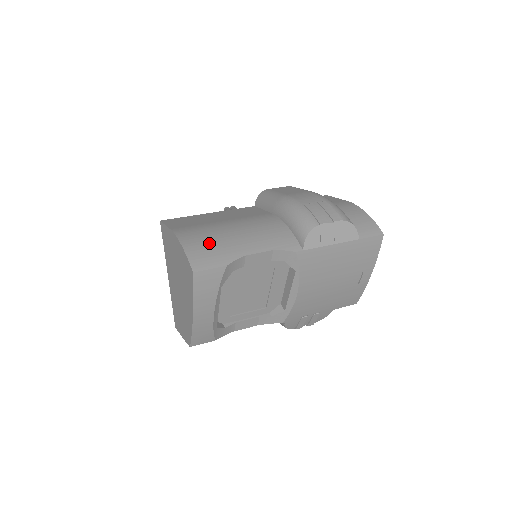
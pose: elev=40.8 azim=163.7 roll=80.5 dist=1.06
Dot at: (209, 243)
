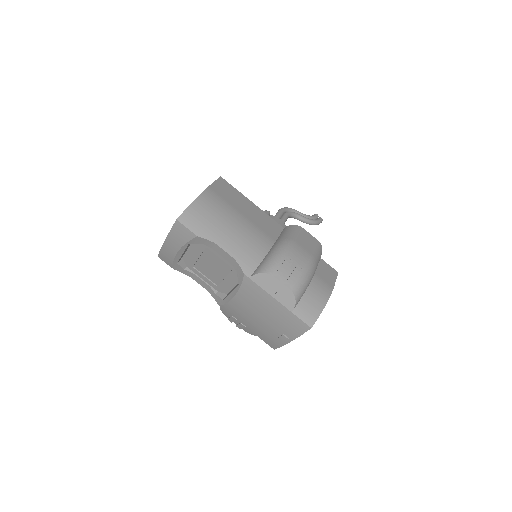
Dot at: (209, 215)
